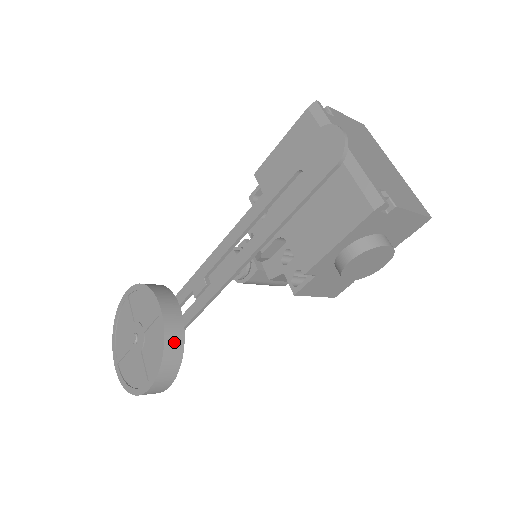
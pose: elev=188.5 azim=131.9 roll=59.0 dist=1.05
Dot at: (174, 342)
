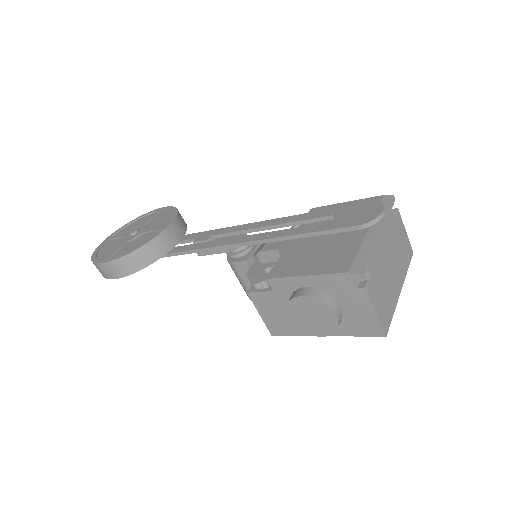
Dot at: (150, 252)
